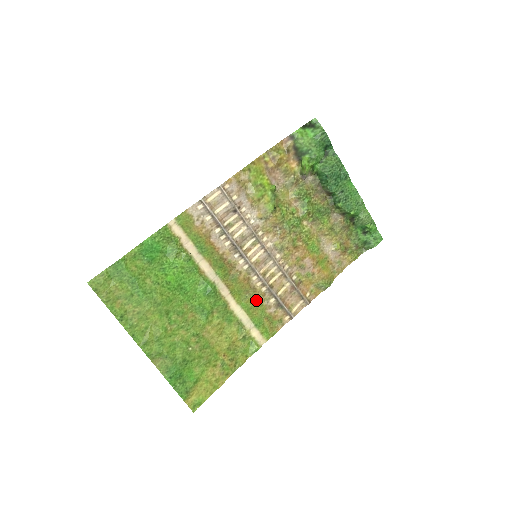
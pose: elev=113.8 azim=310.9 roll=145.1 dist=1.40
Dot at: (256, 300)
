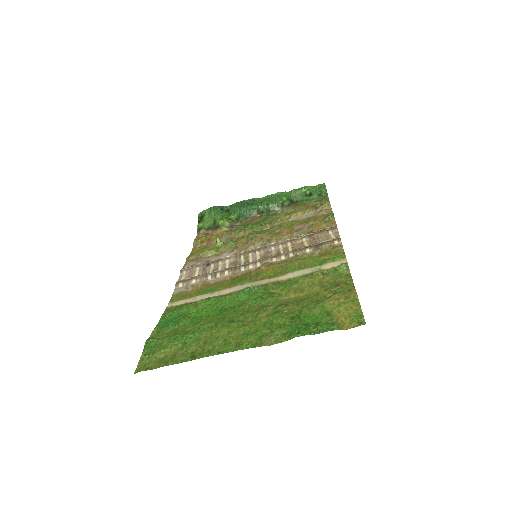
Dot at: (296, 262)
